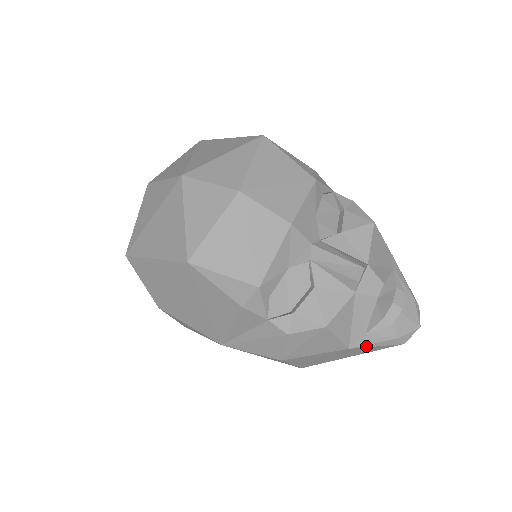
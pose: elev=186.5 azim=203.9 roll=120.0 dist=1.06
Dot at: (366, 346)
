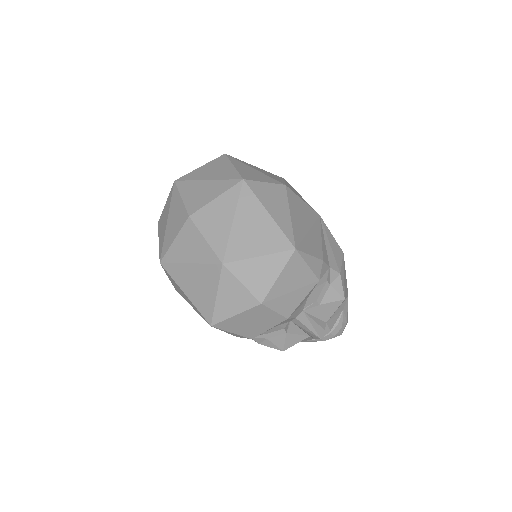
Dot at: occluded
